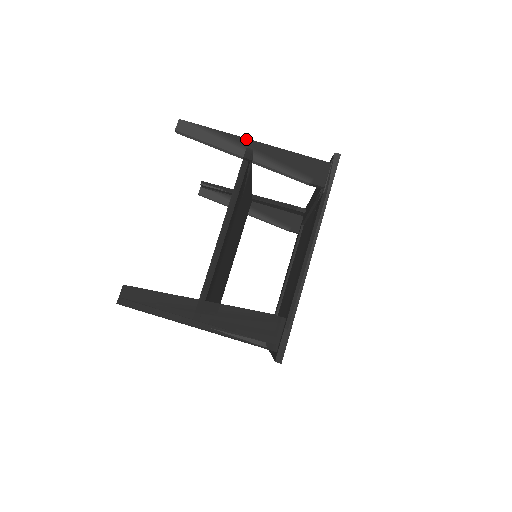
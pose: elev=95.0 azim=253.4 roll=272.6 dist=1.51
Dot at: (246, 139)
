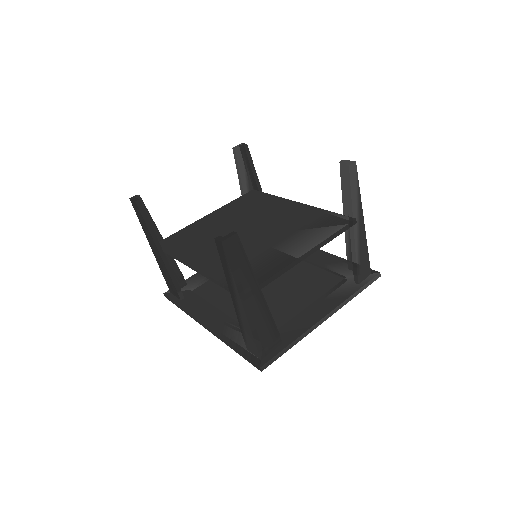
Dot at: (363, 216)
